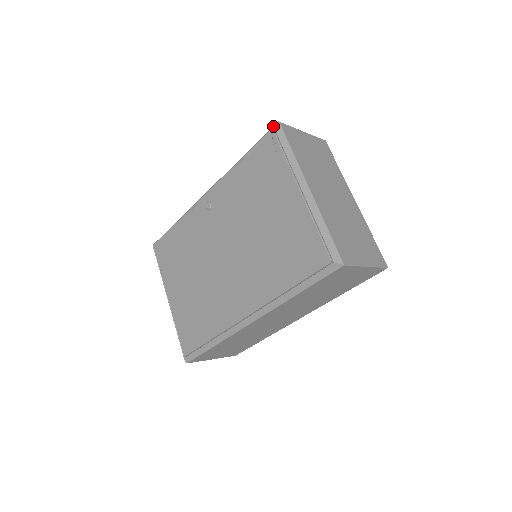
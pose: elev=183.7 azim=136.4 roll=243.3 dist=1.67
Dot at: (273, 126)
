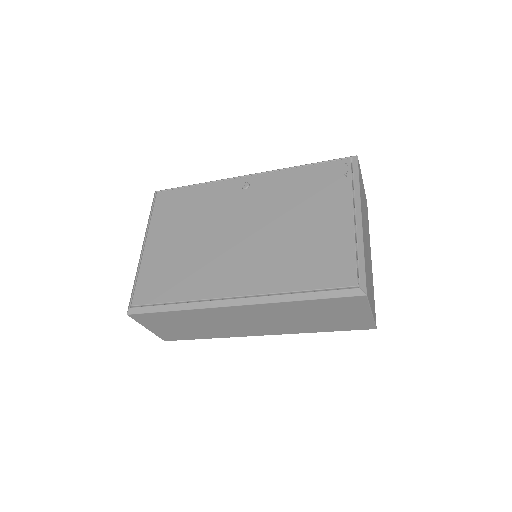
Dot at: (350, 156)
